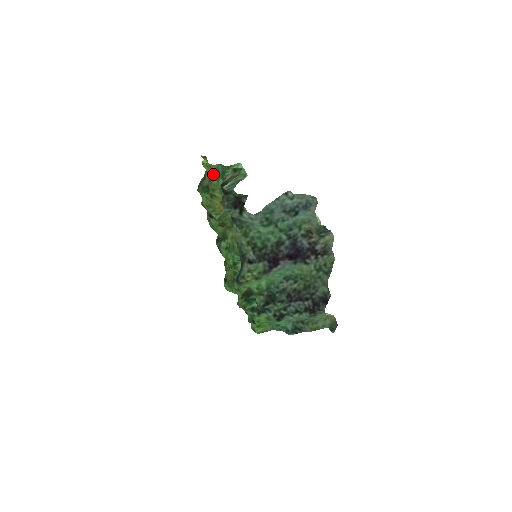
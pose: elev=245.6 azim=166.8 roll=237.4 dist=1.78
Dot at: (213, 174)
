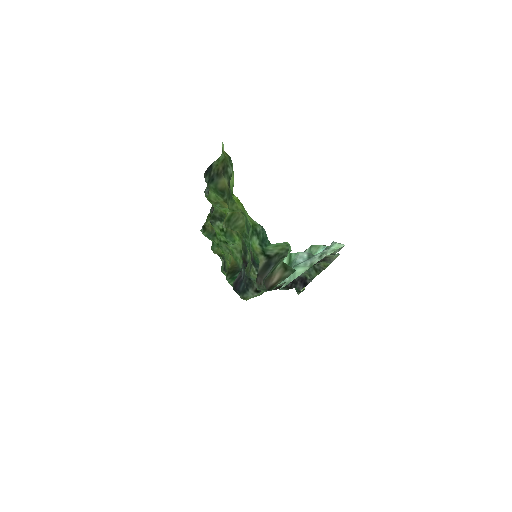
Dot at: (243, 210)
